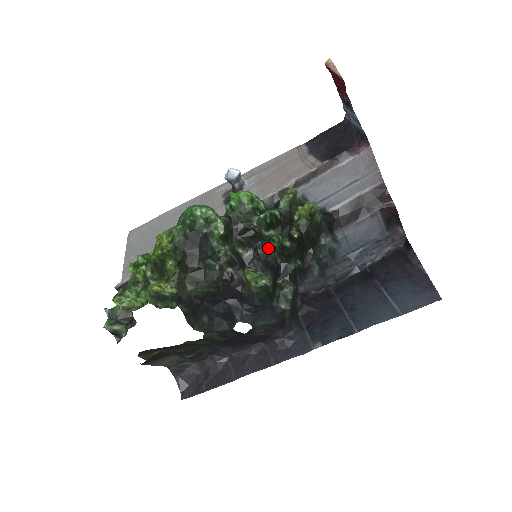
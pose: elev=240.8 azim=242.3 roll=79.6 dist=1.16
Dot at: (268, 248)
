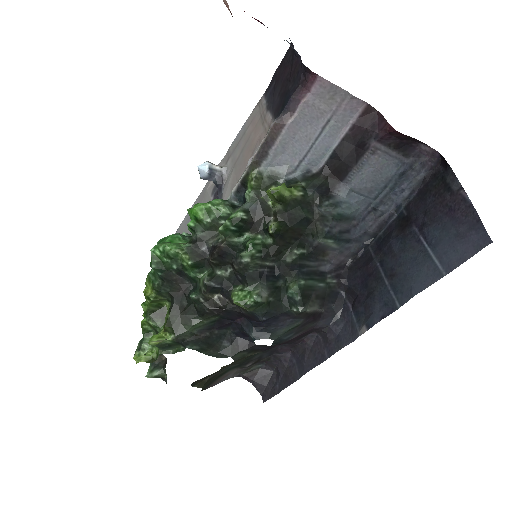
Dot at: (242, 261)
